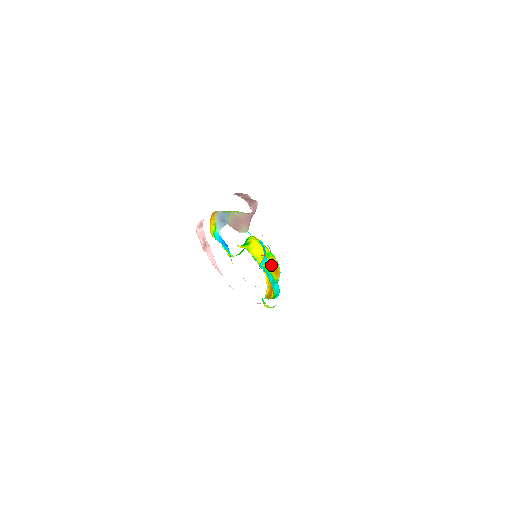
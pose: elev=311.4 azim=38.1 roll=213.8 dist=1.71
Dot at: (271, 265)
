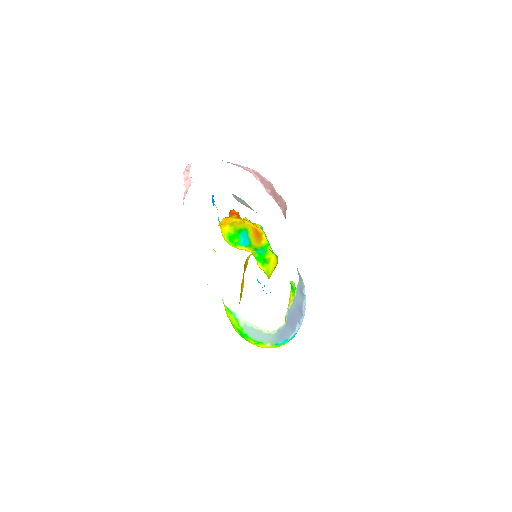
Dot at: occluded
